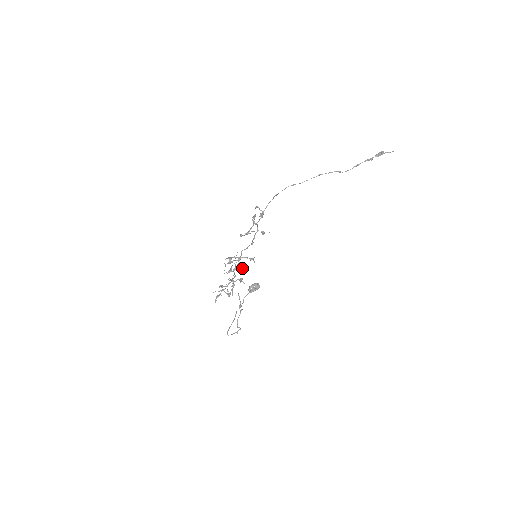
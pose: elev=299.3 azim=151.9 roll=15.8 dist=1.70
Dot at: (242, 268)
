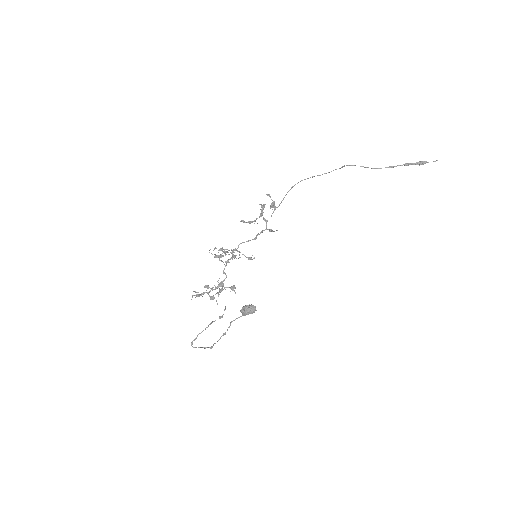
Dot at: (233, 256)
